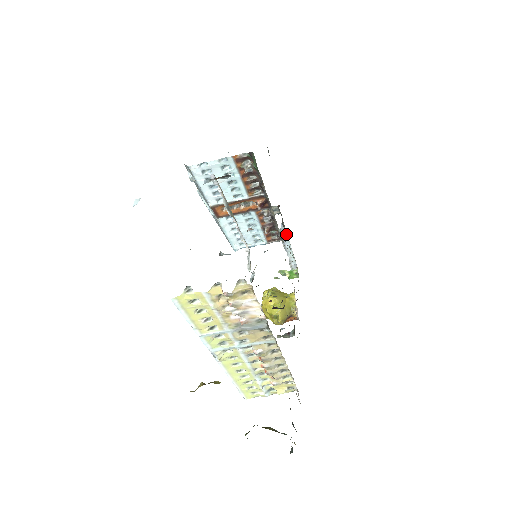
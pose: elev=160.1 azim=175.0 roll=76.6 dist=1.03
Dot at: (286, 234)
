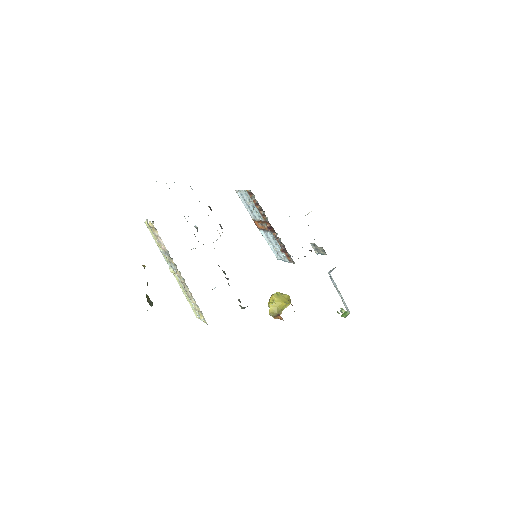
Dot at: occluded
